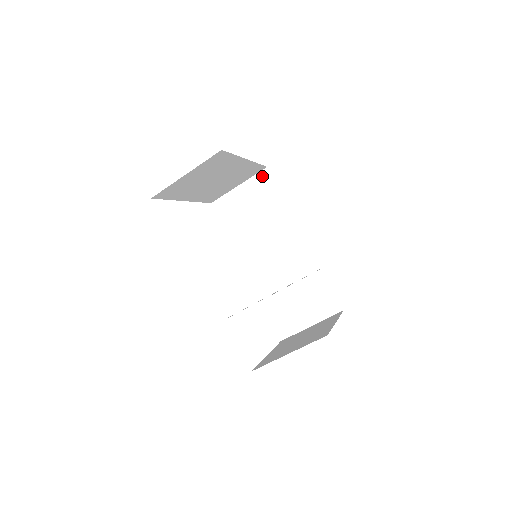
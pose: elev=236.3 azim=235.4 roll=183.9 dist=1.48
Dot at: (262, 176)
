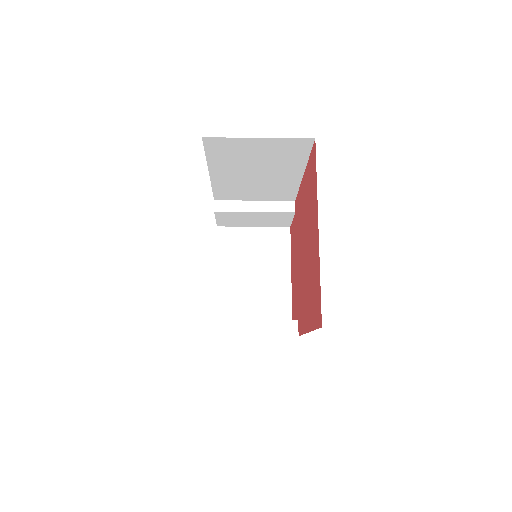
Dot at: (300, 142)
